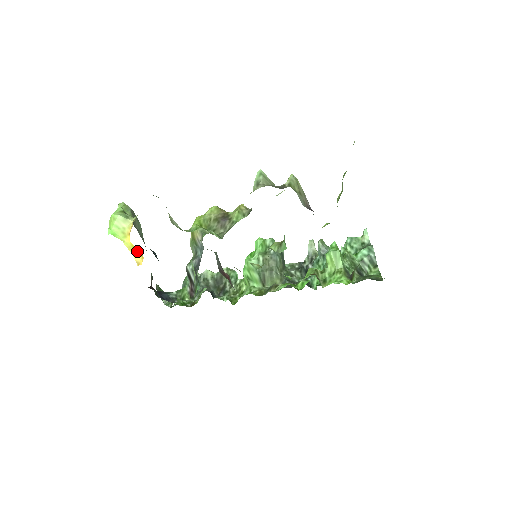
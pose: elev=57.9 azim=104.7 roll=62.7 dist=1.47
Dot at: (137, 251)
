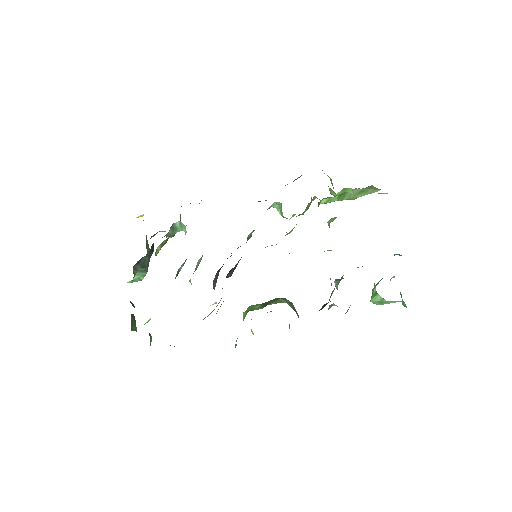
Dot at: (141, 216)
